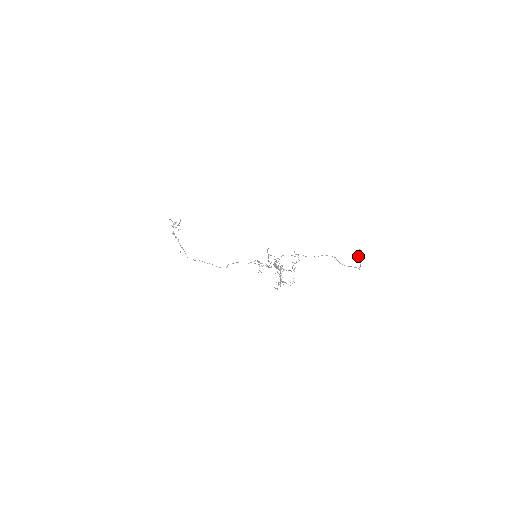
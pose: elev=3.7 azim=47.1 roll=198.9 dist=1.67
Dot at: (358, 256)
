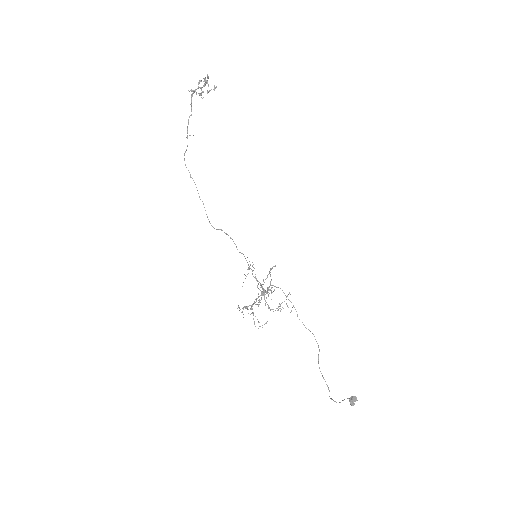
Dot at: (348, 398)
